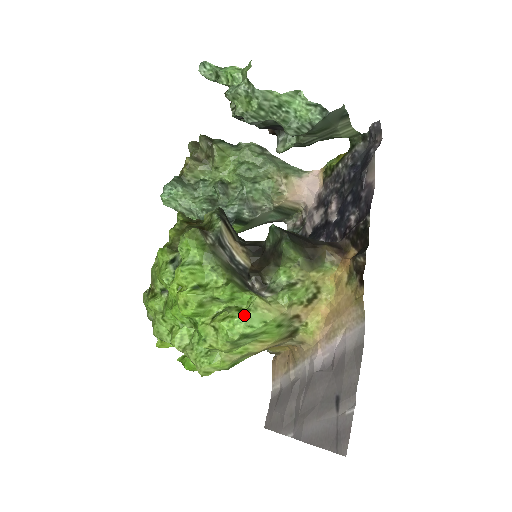
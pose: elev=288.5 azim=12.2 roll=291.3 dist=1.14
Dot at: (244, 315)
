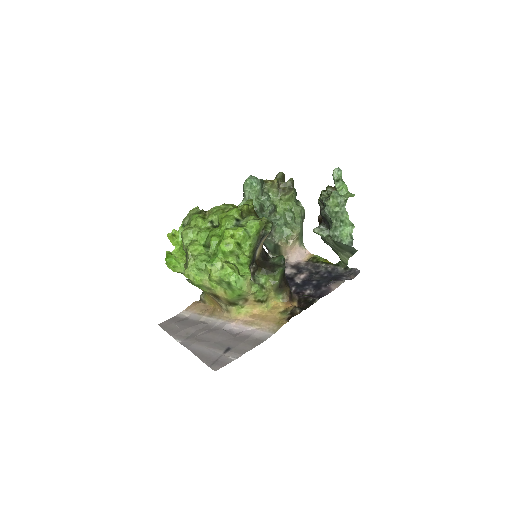
Dot at: (240, 276)
